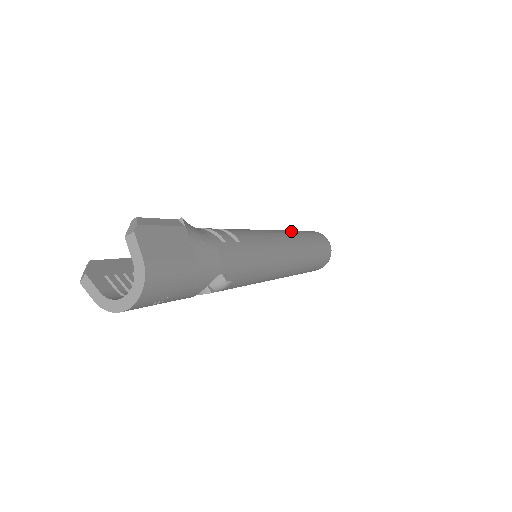
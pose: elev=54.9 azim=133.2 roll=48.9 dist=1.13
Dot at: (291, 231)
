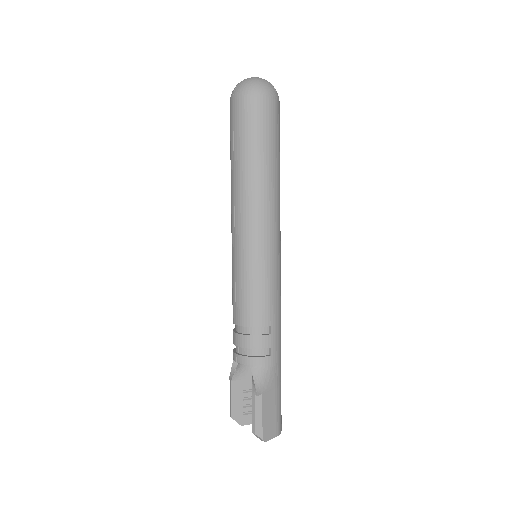
Dot at: (253, 186)
